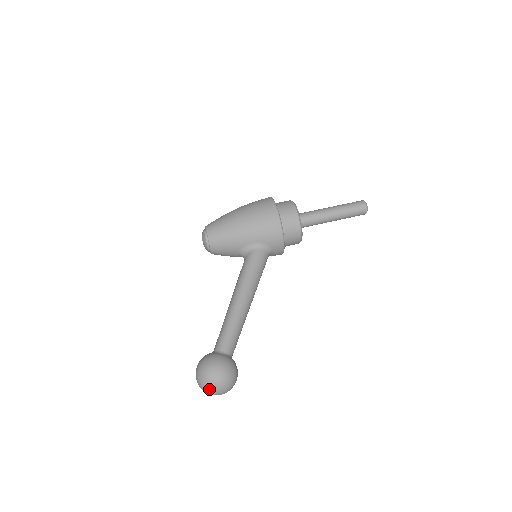
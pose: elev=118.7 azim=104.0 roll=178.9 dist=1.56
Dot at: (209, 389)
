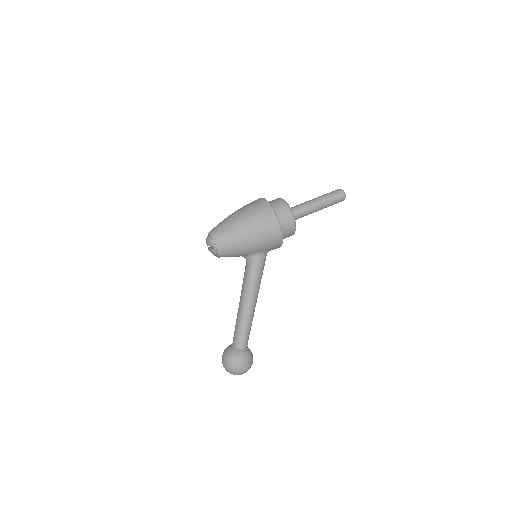
Dot at: occluded
